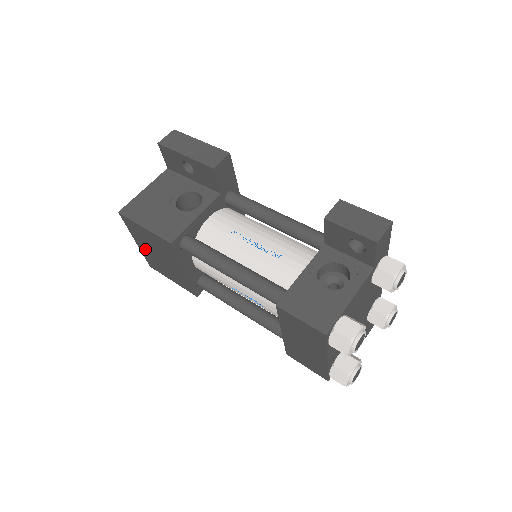
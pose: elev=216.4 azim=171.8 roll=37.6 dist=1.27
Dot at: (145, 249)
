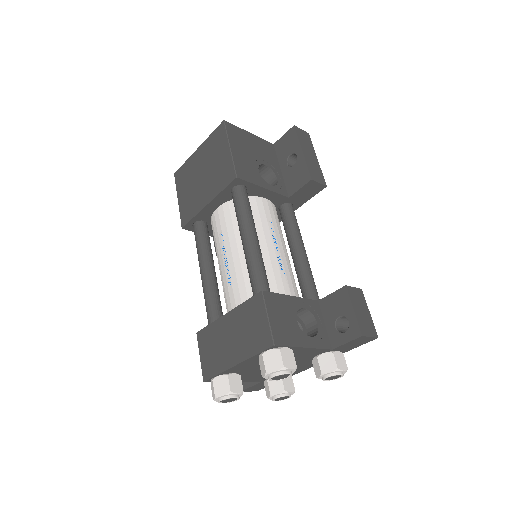
Dot at: (197, 160)
